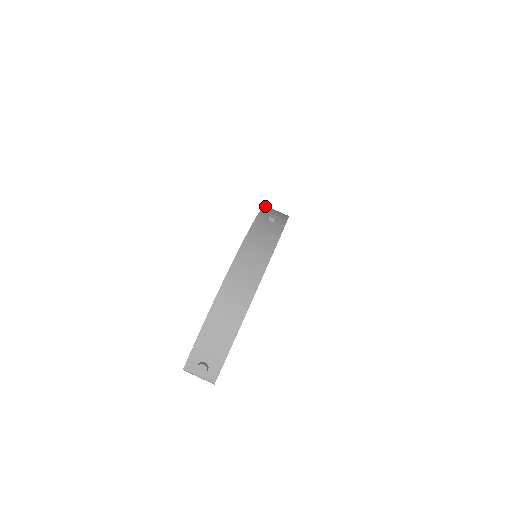
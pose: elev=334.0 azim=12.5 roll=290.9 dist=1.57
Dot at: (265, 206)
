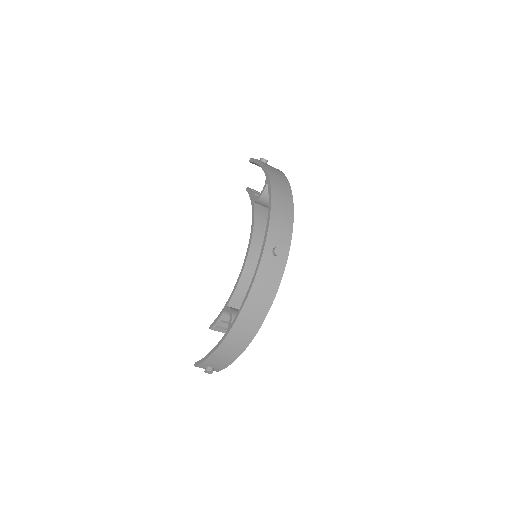
Dot at: (271, 213)
